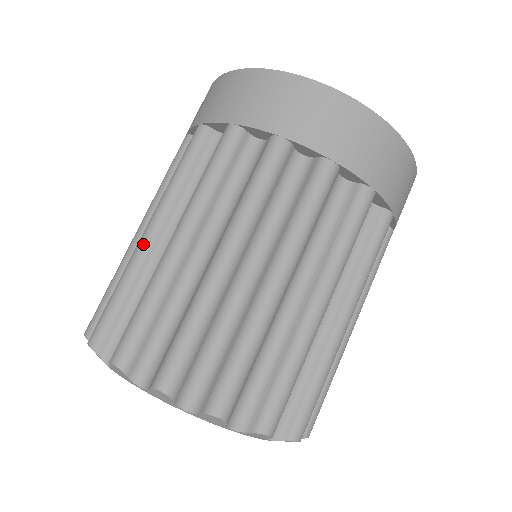
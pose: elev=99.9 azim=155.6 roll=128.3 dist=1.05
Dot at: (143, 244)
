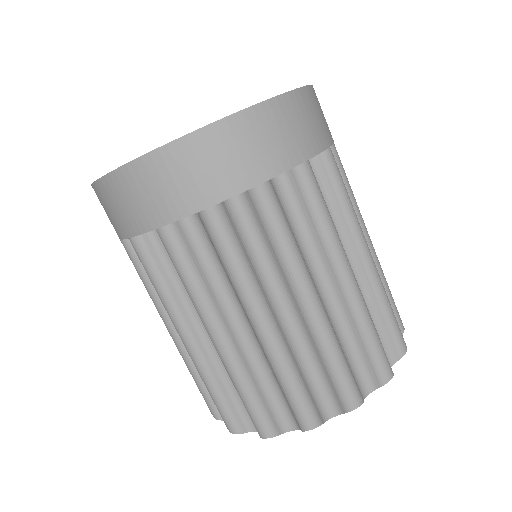
Dot at: (275, 337)
